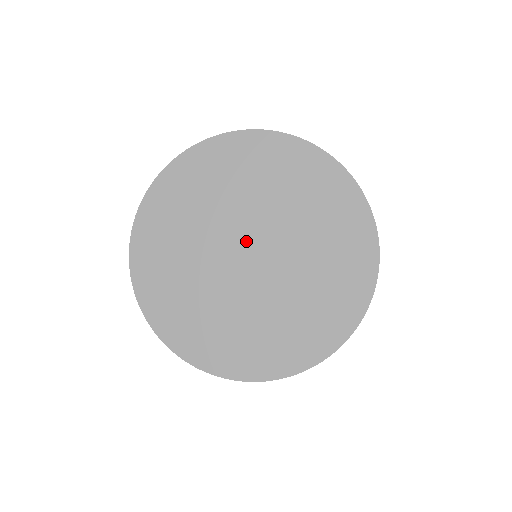
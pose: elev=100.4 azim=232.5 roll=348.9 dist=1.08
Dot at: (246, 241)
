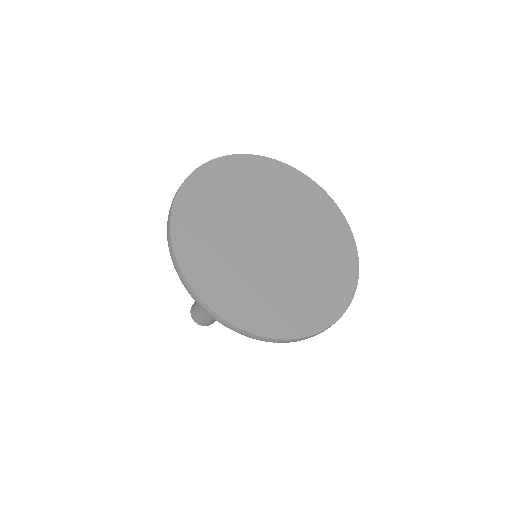
Dot at: (268, 228)
